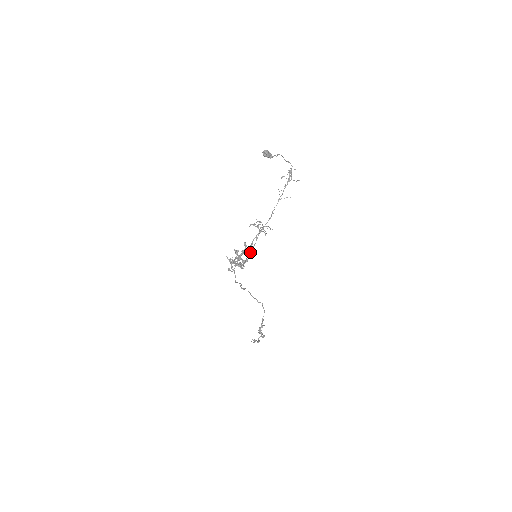
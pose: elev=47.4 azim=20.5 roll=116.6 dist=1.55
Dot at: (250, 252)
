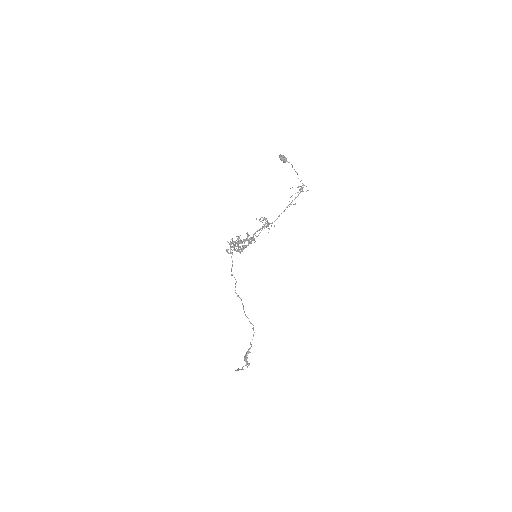
Dot at: occluded
